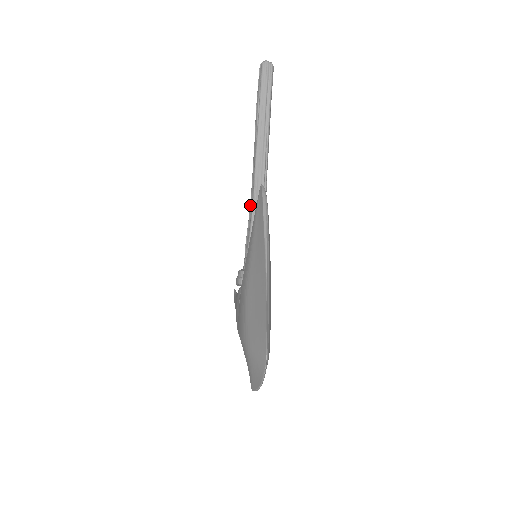
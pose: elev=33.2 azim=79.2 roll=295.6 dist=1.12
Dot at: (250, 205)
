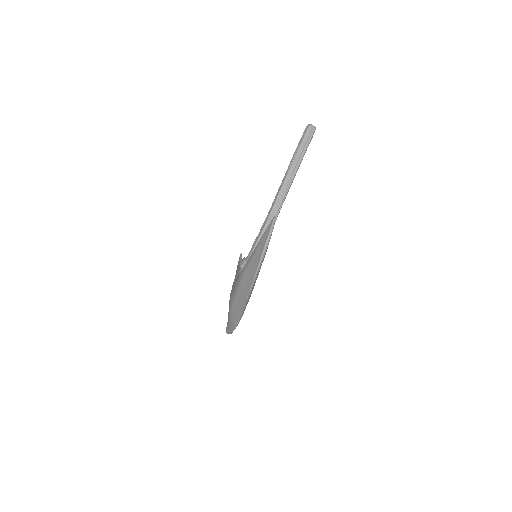
Dot at: (265, 221)
